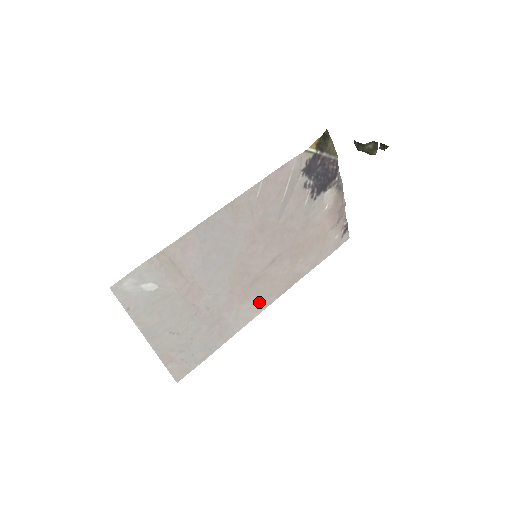
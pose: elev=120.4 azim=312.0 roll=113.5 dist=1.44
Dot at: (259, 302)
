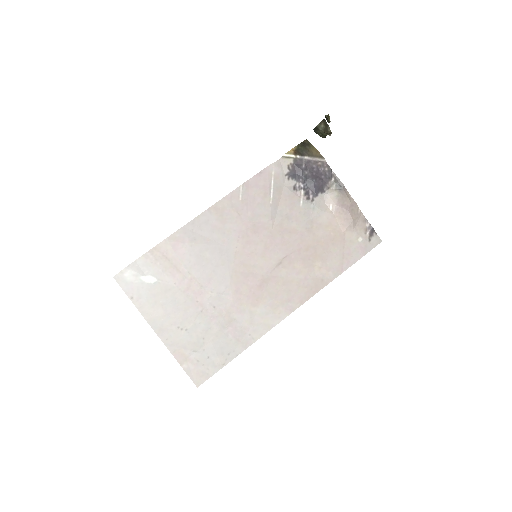
Dot at: (277, 307)
